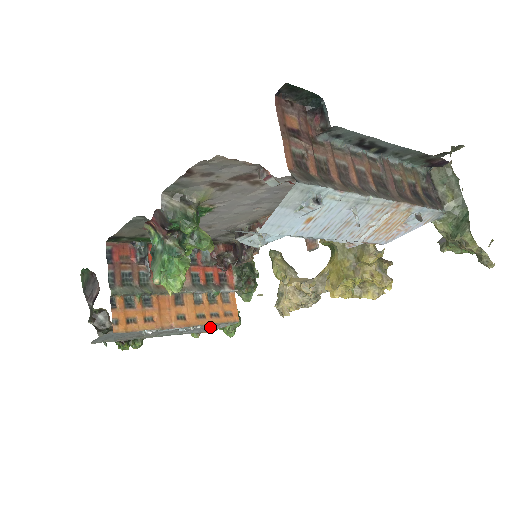
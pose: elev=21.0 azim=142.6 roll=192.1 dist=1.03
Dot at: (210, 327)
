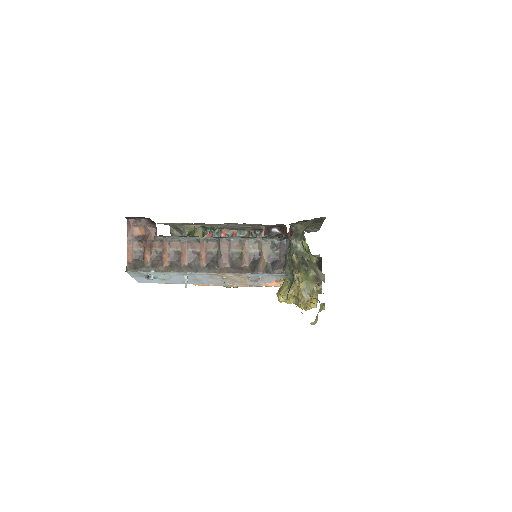
Dot at: occluded
